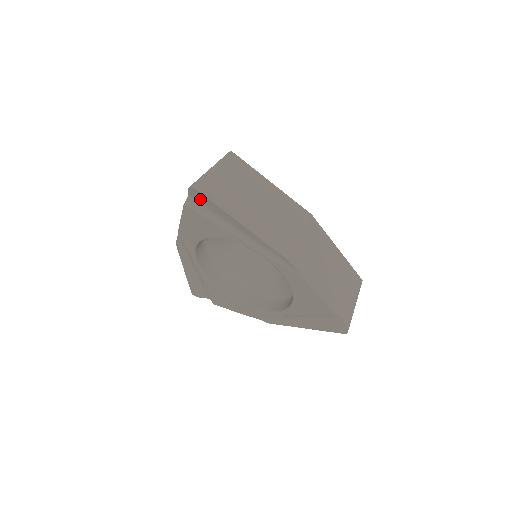
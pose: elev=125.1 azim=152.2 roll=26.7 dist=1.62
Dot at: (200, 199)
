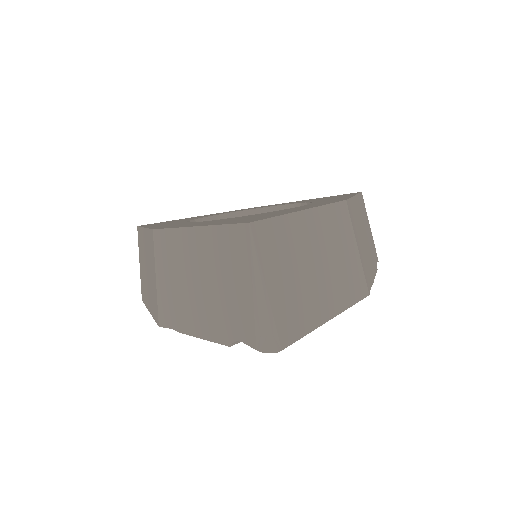
Dot at: occluded
